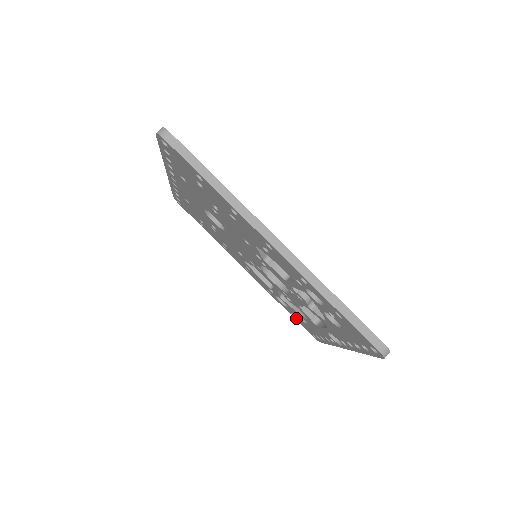
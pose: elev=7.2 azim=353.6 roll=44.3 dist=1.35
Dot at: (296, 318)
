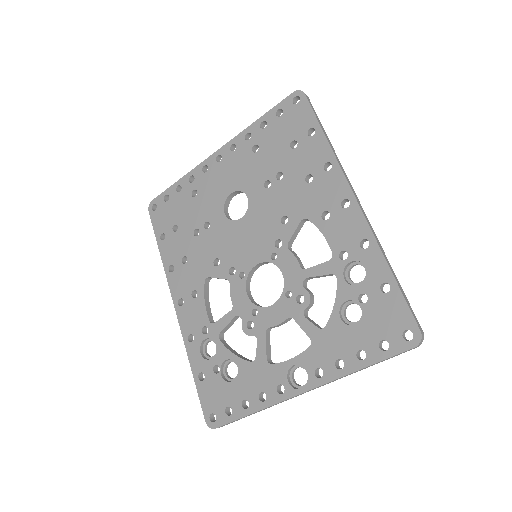
Dot at: (205, 382)
